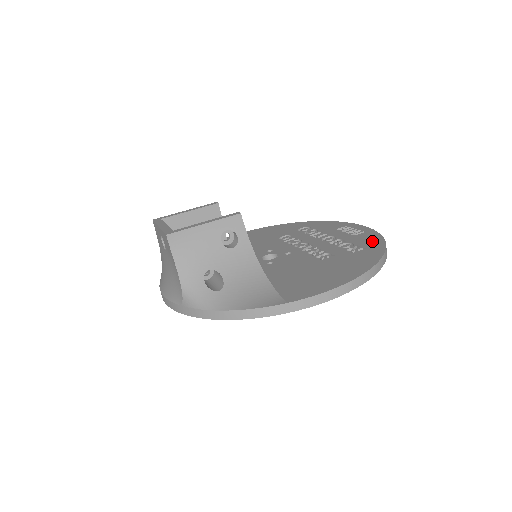
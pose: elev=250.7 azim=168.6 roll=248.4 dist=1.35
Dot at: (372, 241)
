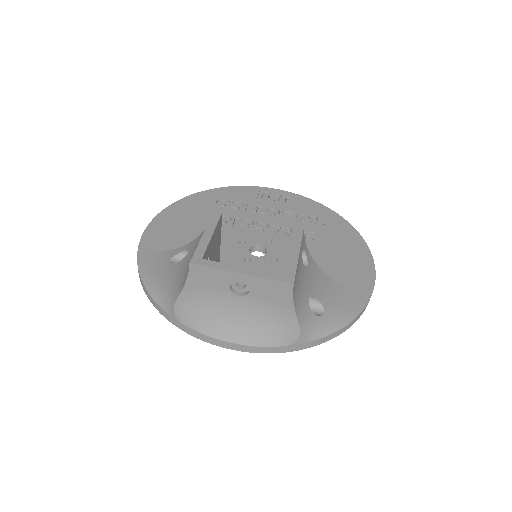
Dot at: (316, 208)
